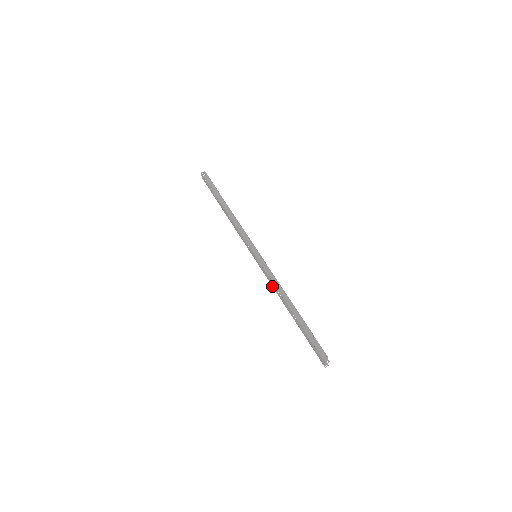
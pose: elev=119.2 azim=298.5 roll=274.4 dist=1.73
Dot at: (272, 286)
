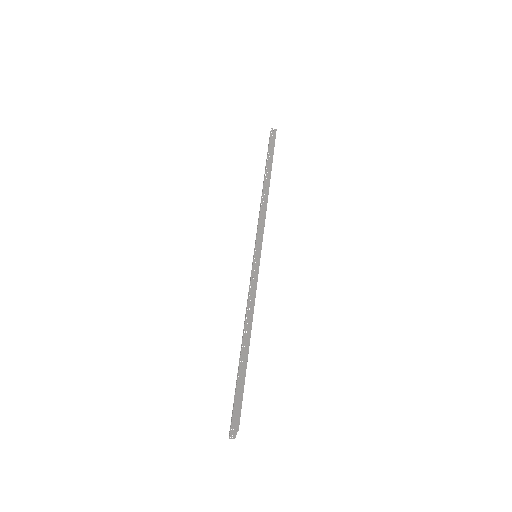
Dot at: occluded
